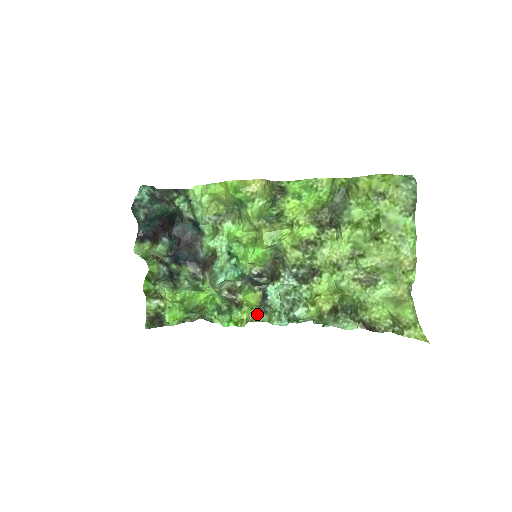
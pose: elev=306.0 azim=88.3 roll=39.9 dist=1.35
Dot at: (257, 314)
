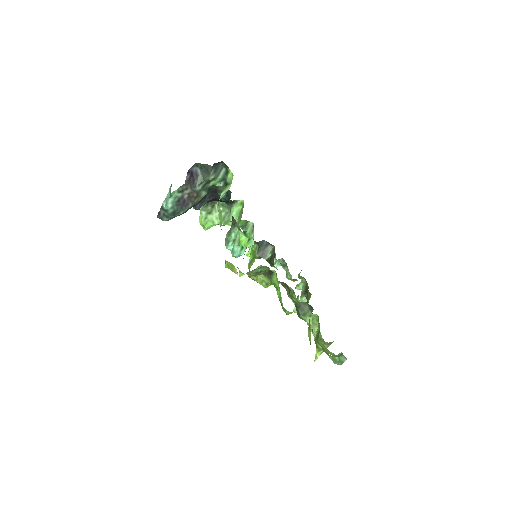
Dot at: occluded
